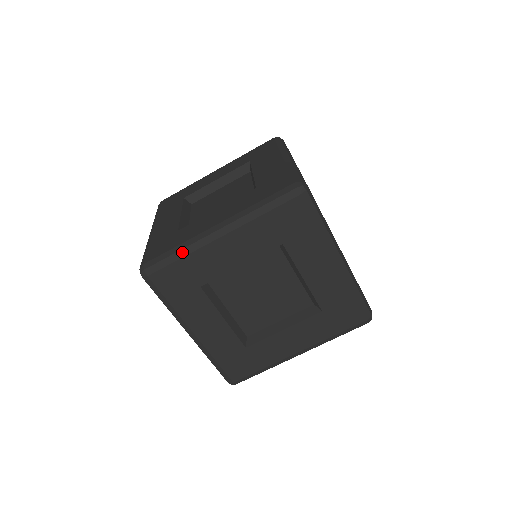
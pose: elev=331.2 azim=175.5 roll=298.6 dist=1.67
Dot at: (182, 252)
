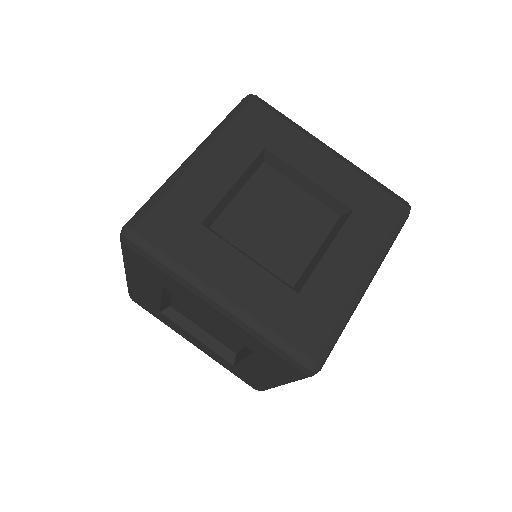
Dot at: occluded
